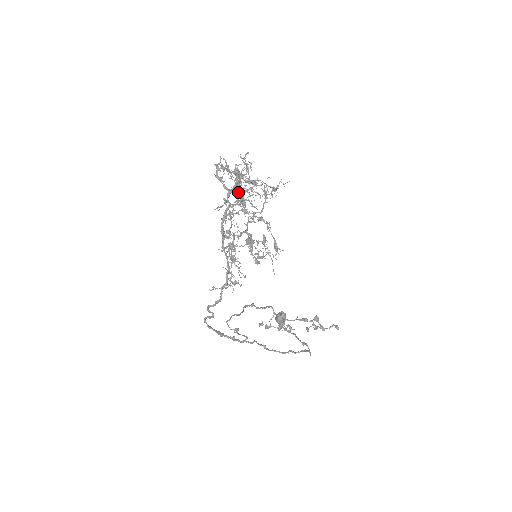
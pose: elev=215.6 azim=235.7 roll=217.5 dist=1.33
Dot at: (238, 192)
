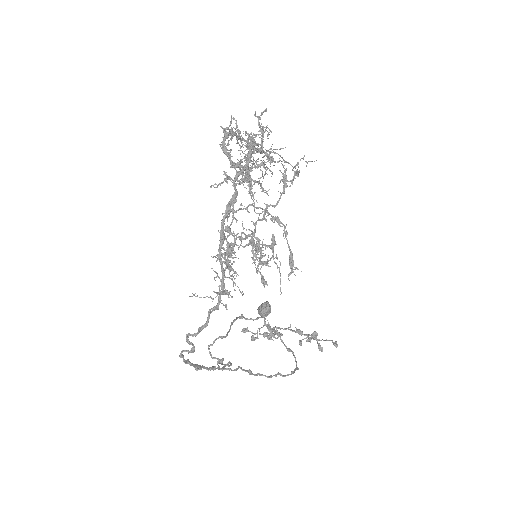
Dot at: (246, 168)
